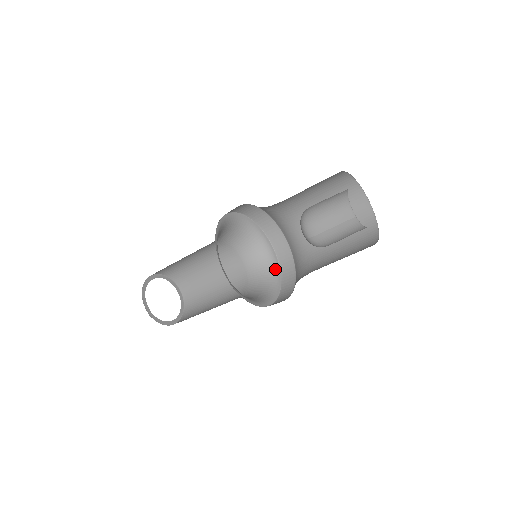
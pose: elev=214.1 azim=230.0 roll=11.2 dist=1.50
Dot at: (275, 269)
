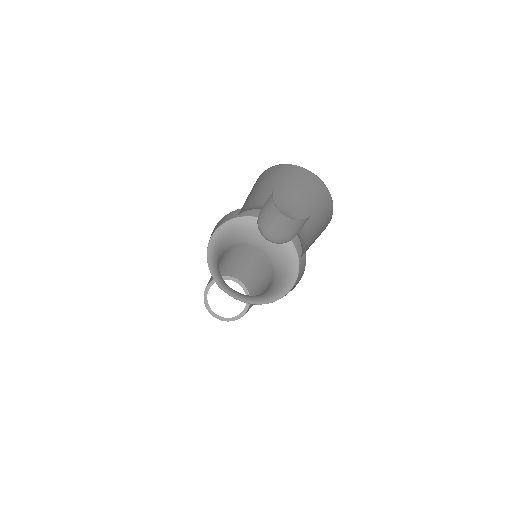
Dot at: (293, 265)
